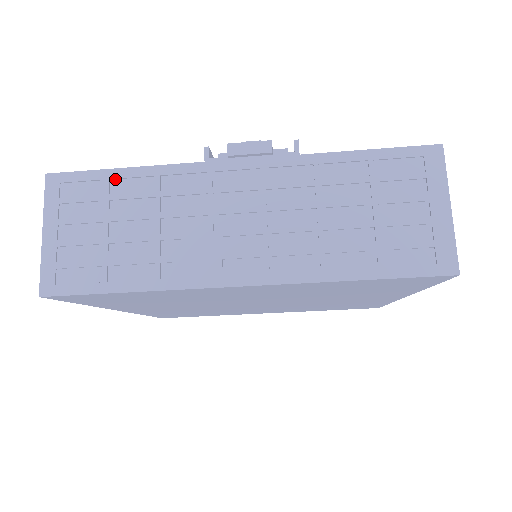
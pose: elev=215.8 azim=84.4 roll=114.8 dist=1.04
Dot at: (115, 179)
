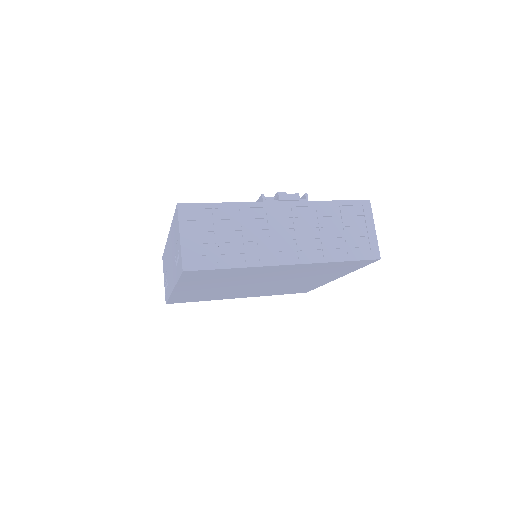
Dot at: (217, 208)
